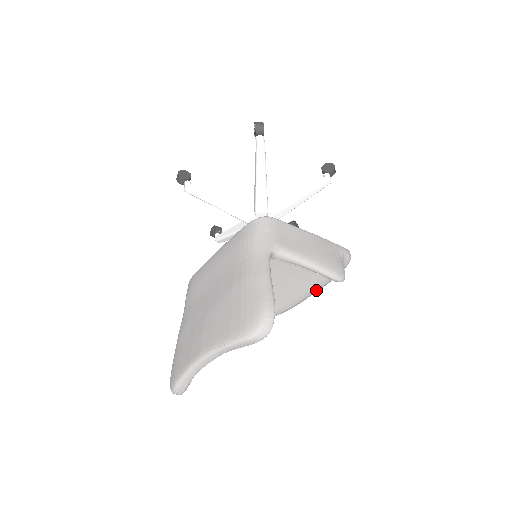
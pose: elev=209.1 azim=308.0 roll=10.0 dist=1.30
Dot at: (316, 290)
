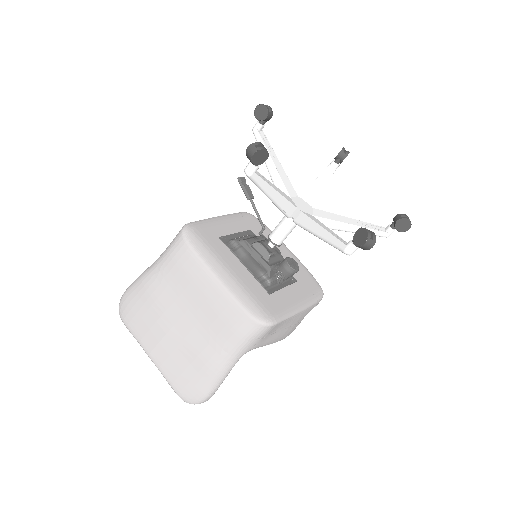
Dot at: occluded
